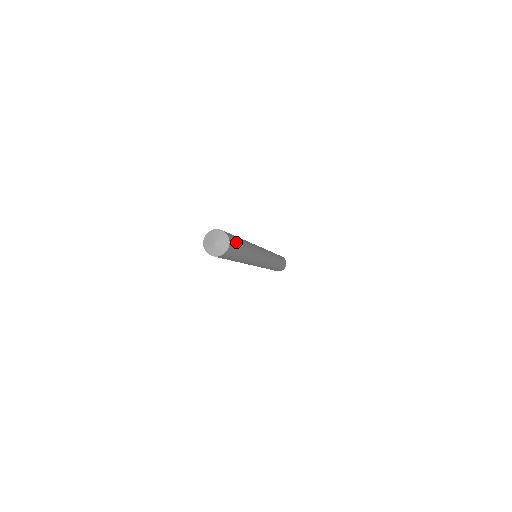
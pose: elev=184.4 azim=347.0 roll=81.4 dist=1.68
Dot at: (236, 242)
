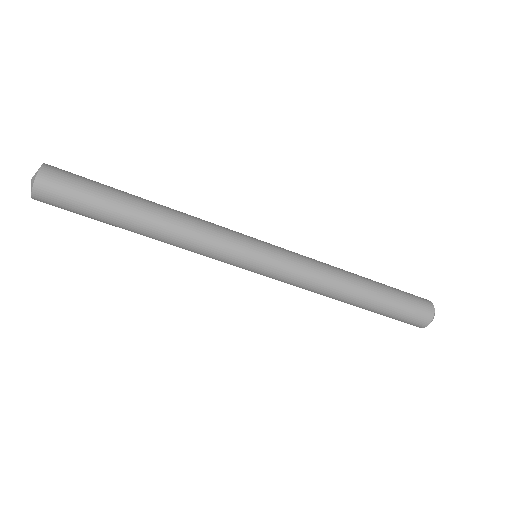
Dot at: (78, 182)
